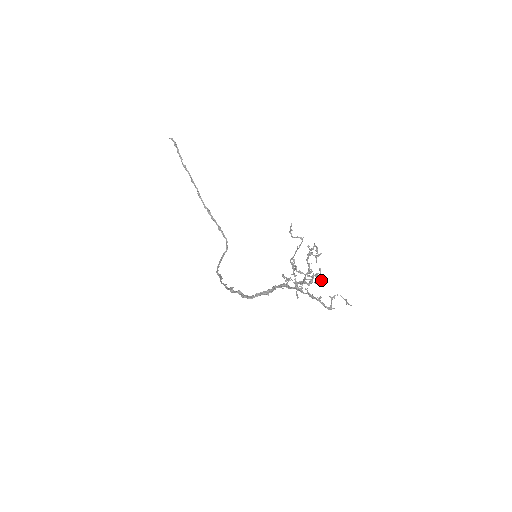
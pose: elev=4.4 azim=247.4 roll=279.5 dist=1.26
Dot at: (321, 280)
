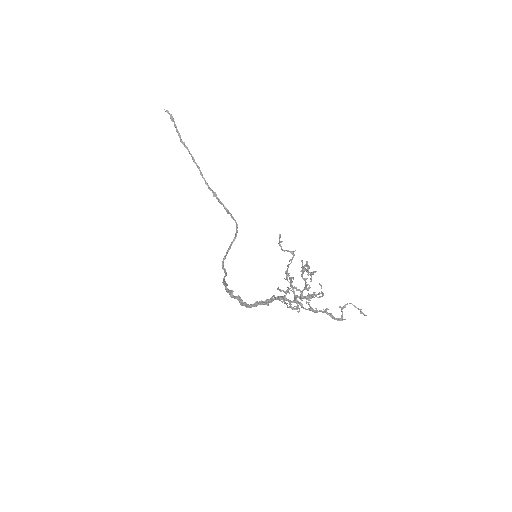
Dot at: (323, 294)
